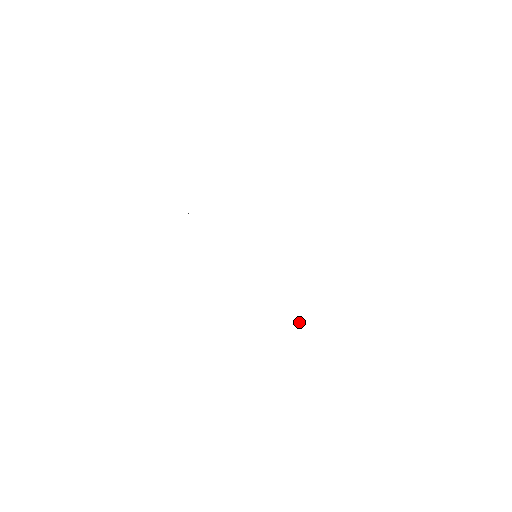
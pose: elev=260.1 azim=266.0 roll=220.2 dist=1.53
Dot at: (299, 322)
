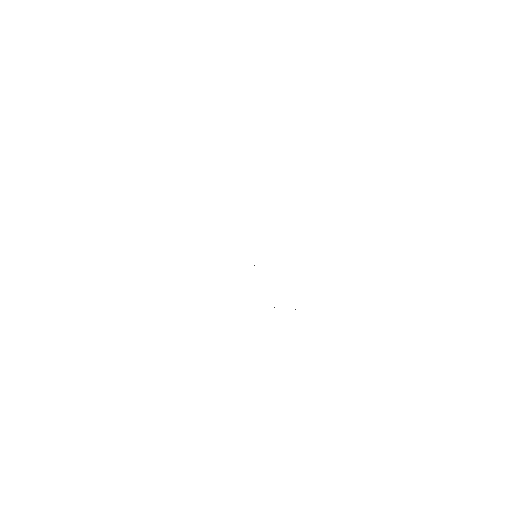
Dot at: occluded
